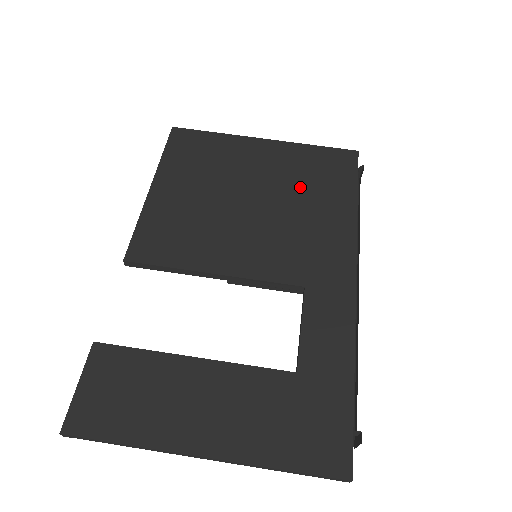
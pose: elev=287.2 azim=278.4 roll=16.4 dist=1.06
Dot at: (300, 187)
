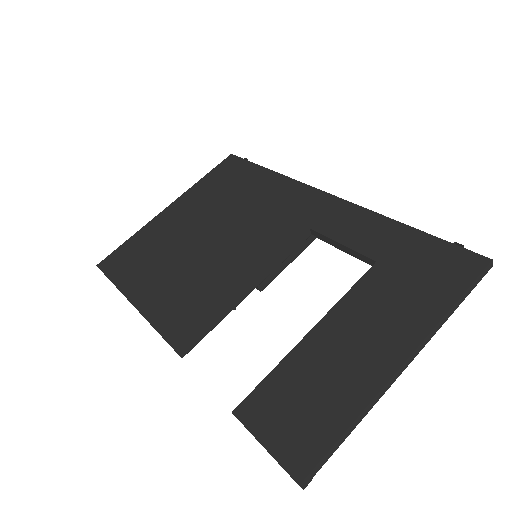
Dot at: (227, 199)
